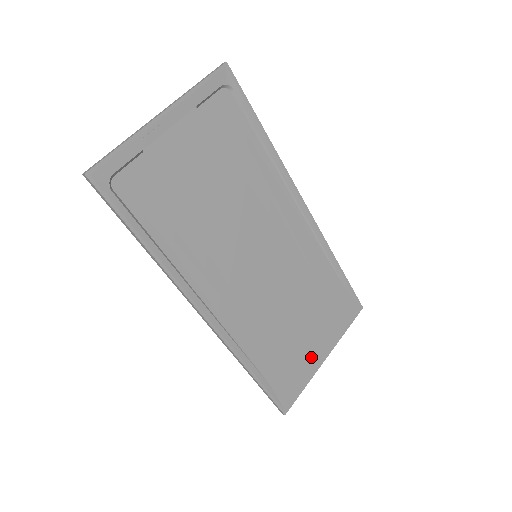
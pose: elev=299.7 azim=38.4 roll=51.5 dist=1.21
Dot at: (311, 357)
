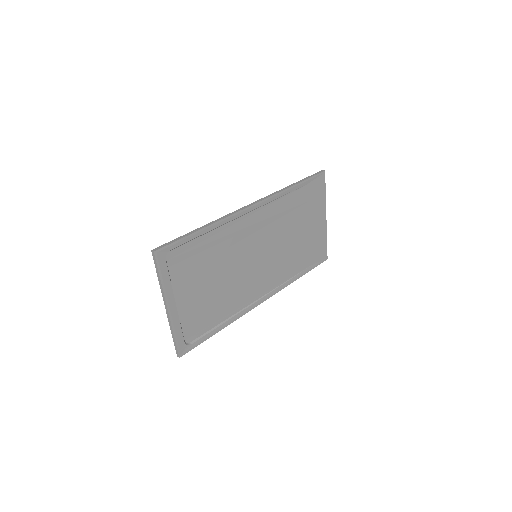
Dot at: (319, 230)
